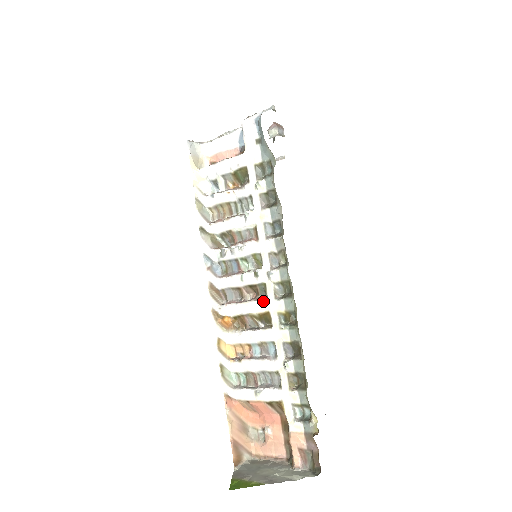
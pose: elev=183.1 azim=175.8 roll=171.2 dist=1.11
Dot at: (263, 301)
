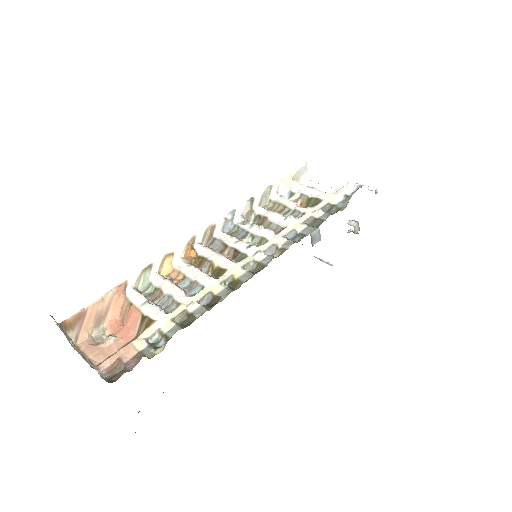
Dot at: (232, 262)
